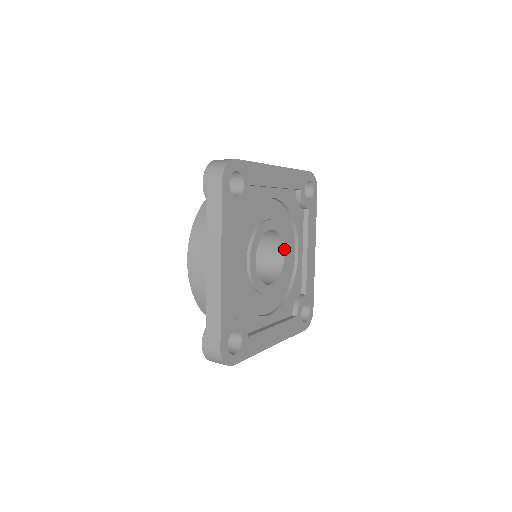
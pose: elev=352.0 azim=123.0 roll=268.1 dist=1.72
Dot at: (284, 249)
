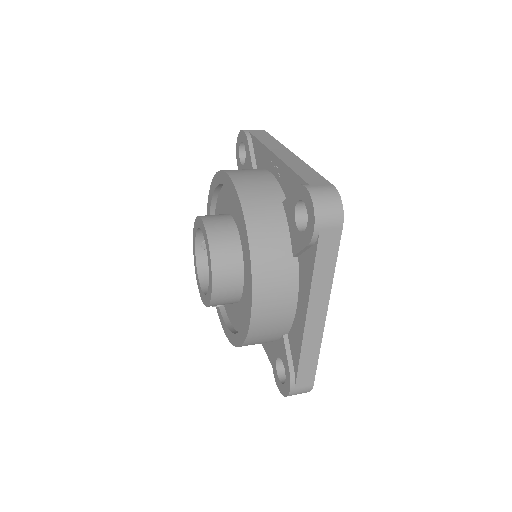
Dot at: occluded
